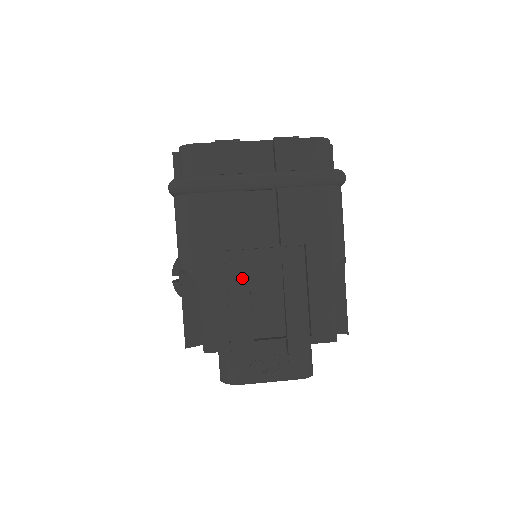
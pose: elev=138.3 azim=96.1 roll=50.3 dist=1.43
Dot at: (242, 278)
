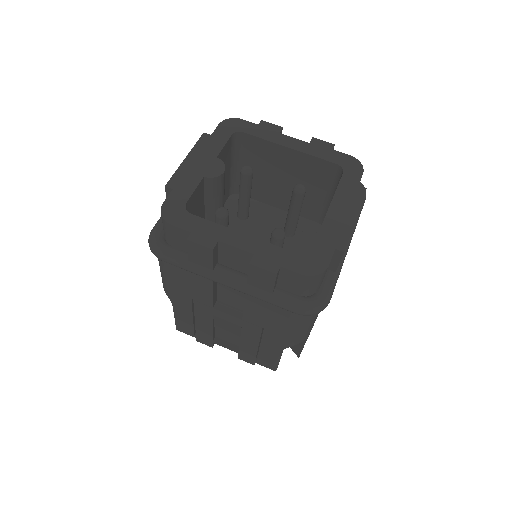
Dot at: (207, 317)
